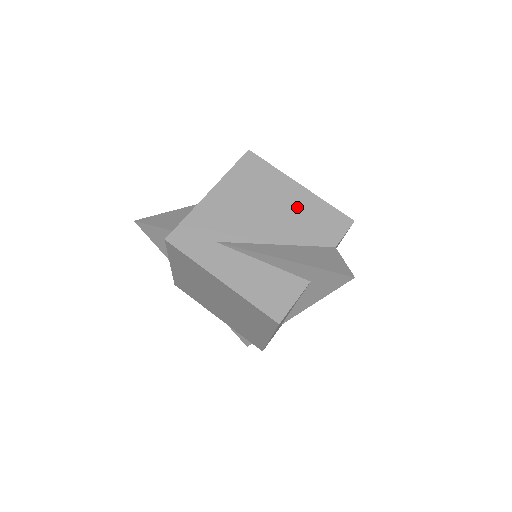
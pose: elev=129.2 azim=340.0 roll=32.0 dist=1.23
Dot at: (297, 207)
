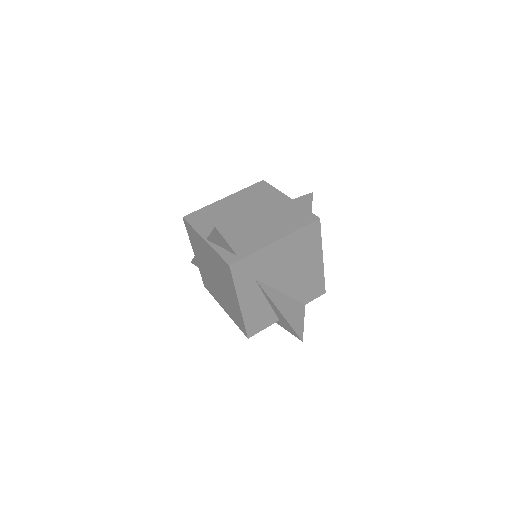
Dot at: (310, 273)
